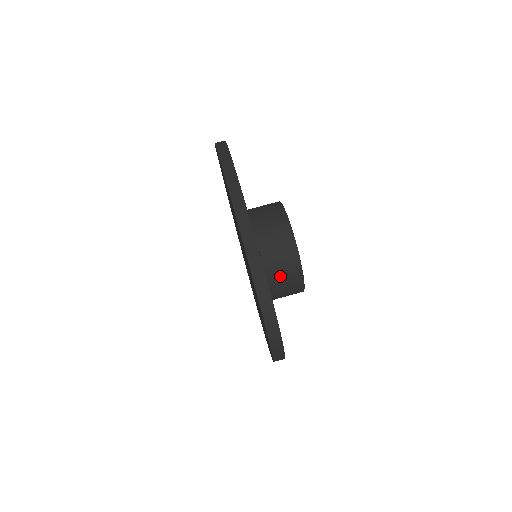
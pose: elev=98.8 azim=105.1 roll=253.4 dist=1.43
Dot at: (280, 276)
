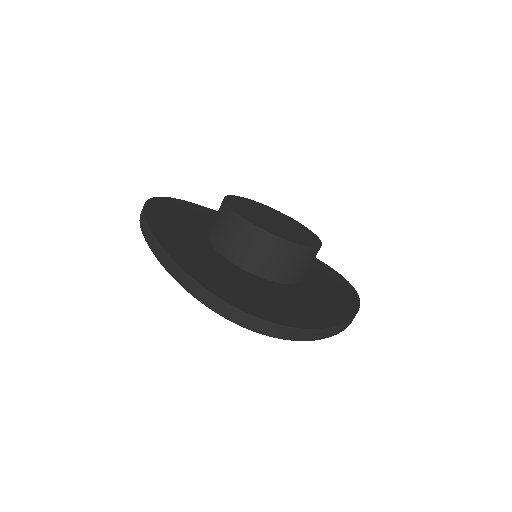
Dot at: (259, 257)
